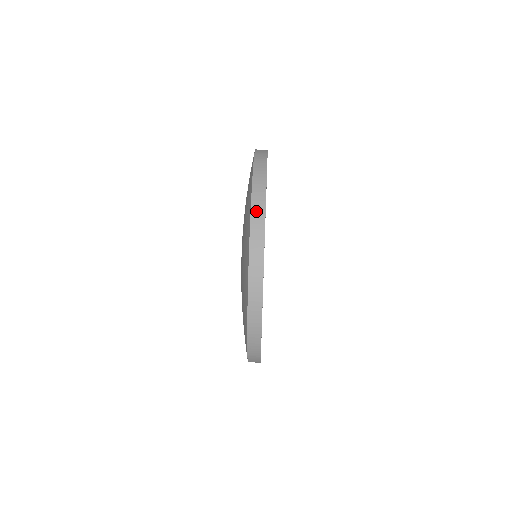
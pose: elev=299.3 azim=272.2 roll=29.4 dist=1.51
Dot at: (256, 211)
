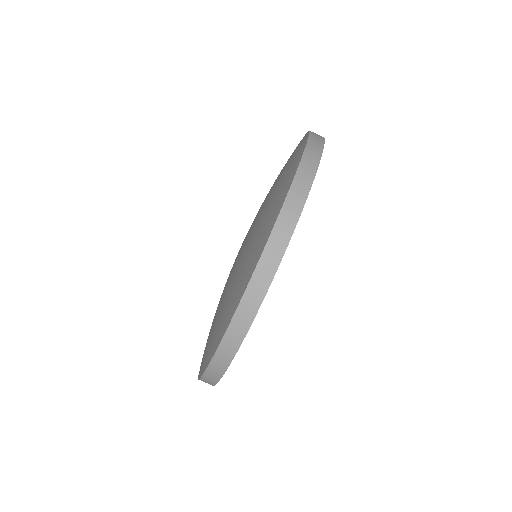
Dot at: (236, 326)
